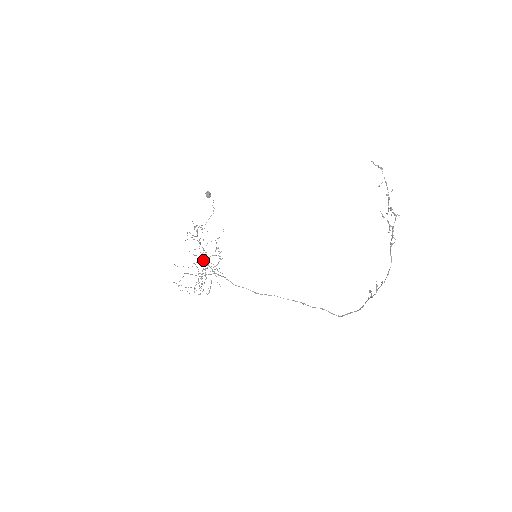
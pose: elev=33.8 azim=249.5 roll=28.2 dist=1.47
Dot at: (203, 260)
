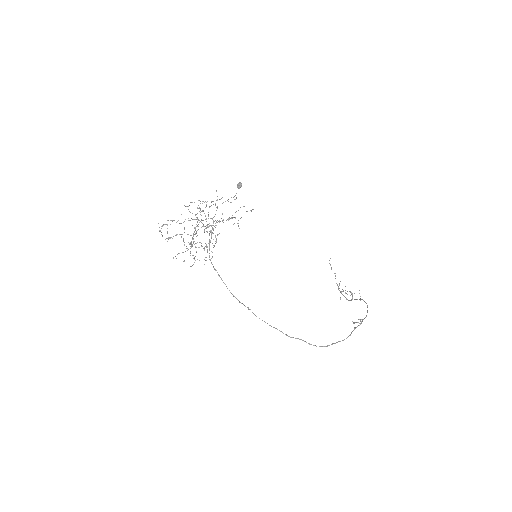
Dot at: occluded
